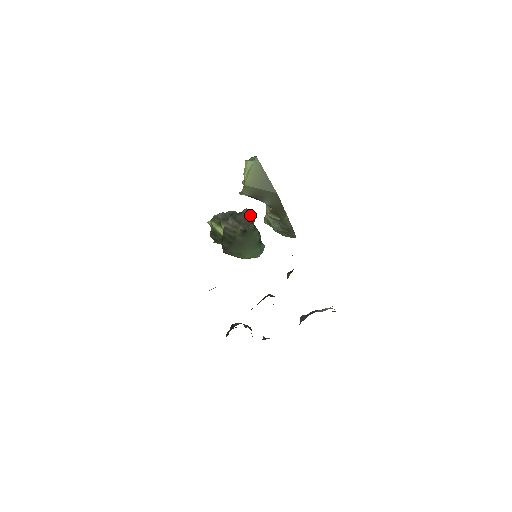
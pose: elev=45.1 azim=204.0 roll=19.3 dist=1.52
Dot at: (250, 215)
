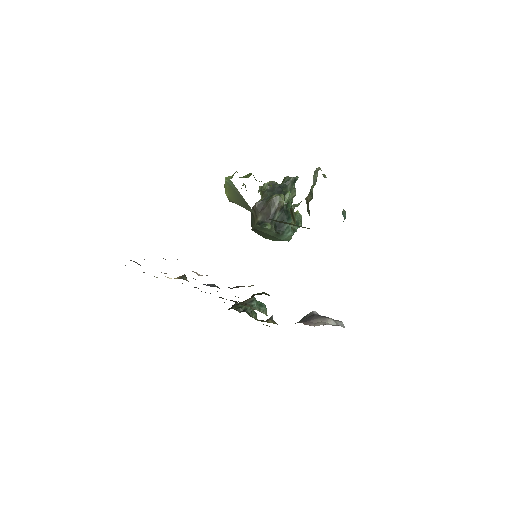
Dot at: (276, 203)
